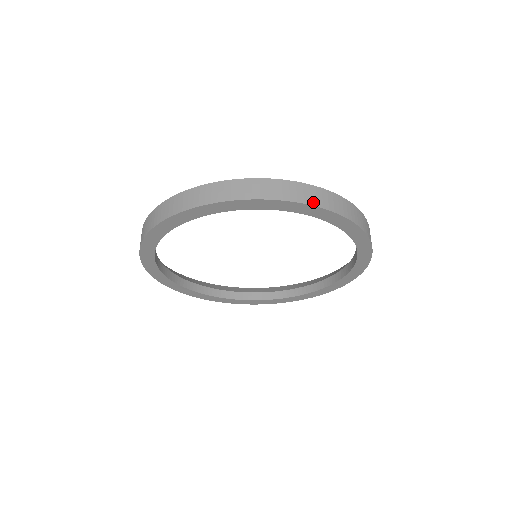
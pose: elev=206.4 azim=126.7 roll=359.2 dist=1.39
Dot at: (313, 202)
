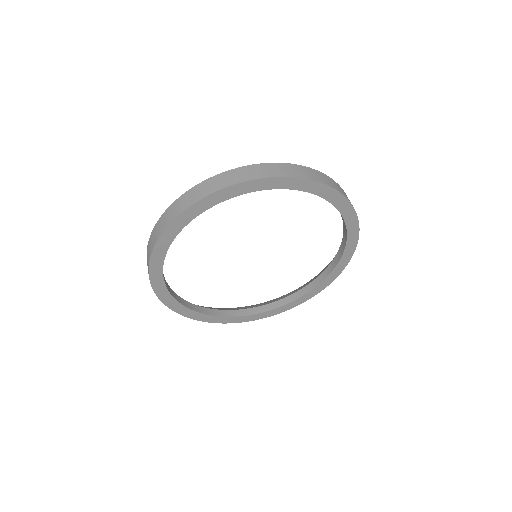
Dot at: (323, 181)
